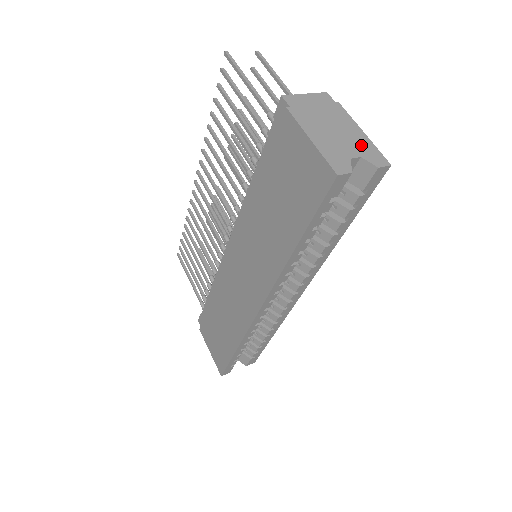
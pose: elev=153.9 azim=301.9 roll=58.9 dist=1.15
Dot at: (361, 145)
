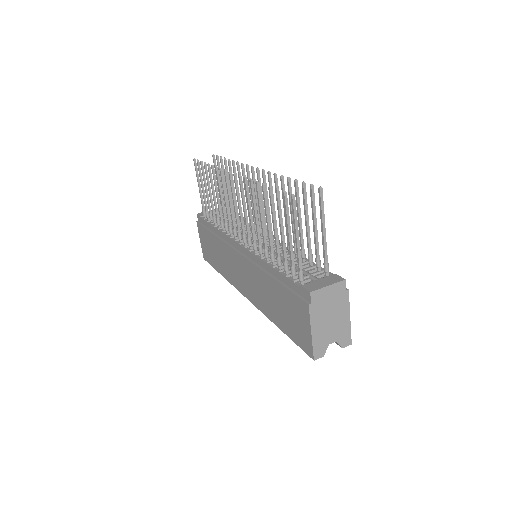
Dot at: (342, 331)
